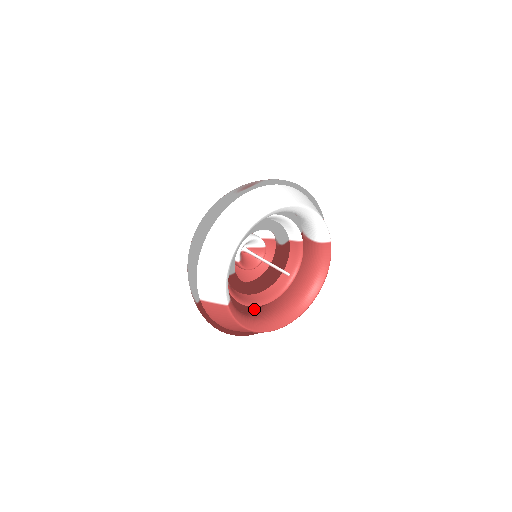
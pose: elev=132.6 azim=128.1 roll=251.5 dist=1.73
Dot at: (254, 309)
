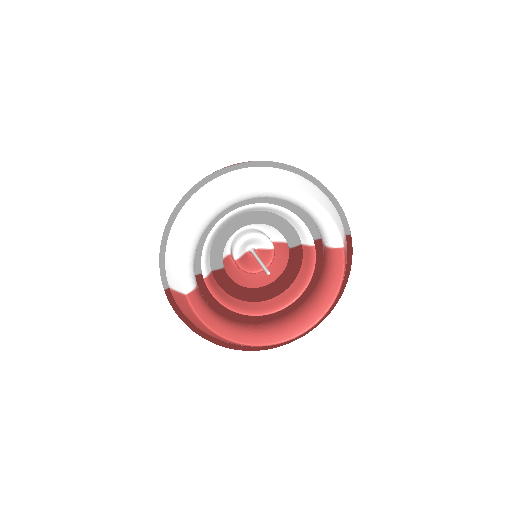
Dot at: (251, 321)
